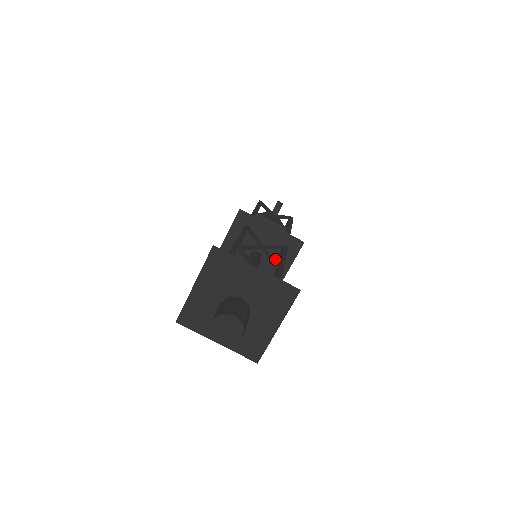
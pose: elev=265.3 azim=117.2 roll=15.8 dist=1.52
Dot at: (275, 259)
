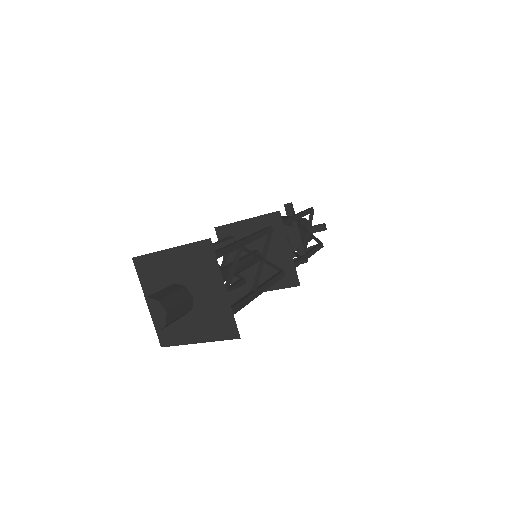
Dot at: (267, 273)
